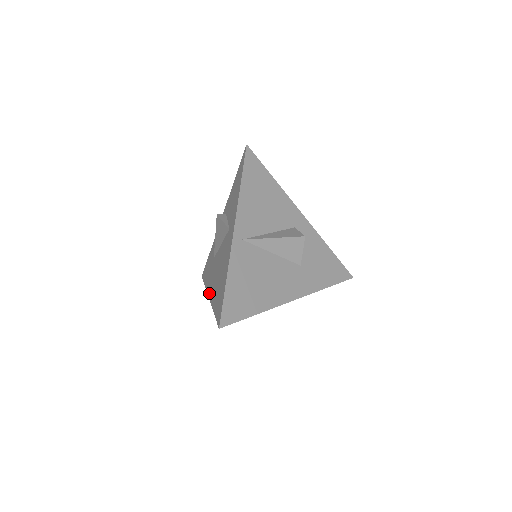
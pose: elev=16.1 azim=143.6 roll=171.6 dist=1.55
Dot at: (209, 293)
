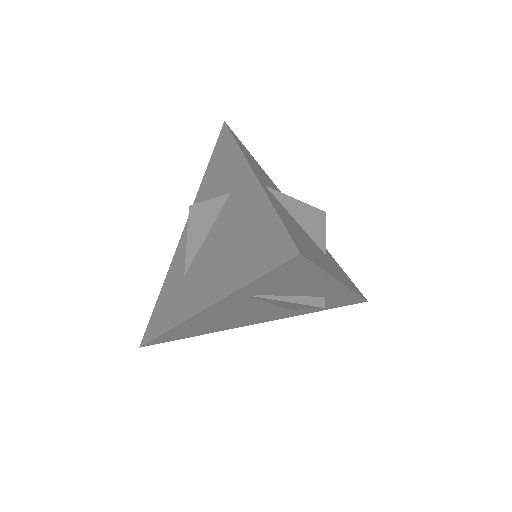
Dot at: (198, 306)
